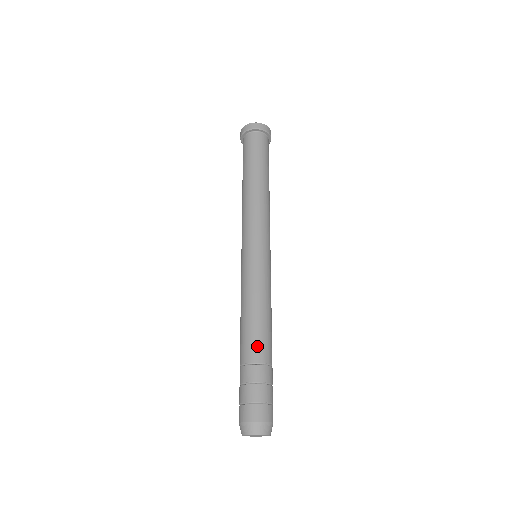
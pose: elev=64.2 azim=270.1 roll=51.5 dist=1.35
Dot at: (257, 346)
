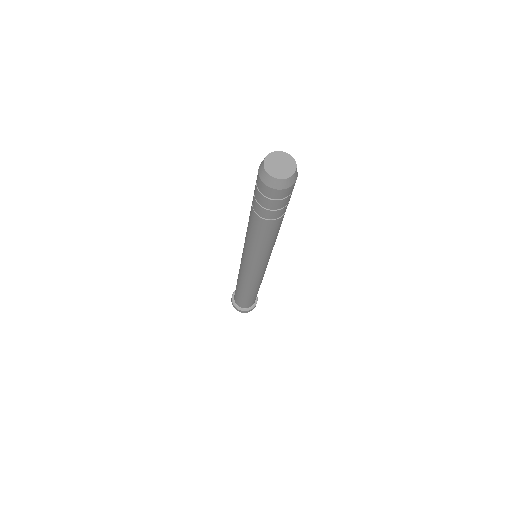
Dot at: occluded
